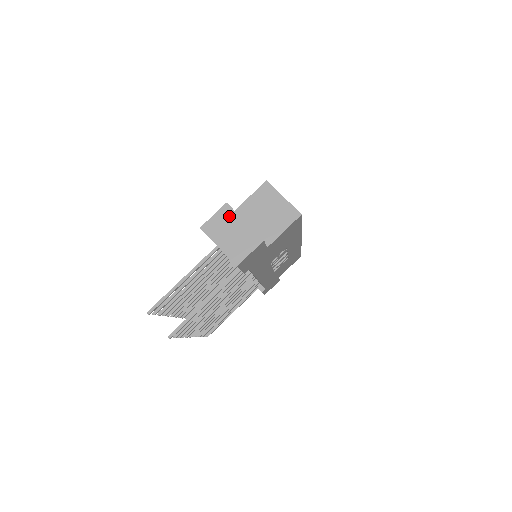
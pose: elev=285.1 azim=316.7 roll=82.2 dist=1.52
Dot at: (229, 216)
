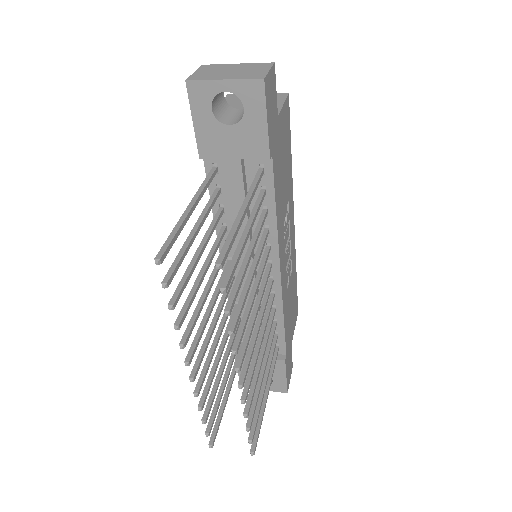
Dot at: (215, 67)
